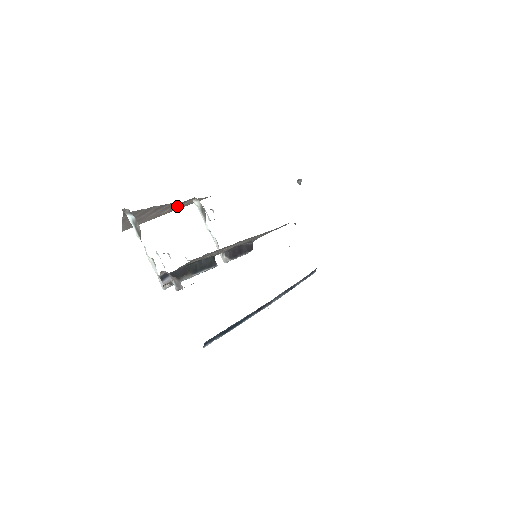
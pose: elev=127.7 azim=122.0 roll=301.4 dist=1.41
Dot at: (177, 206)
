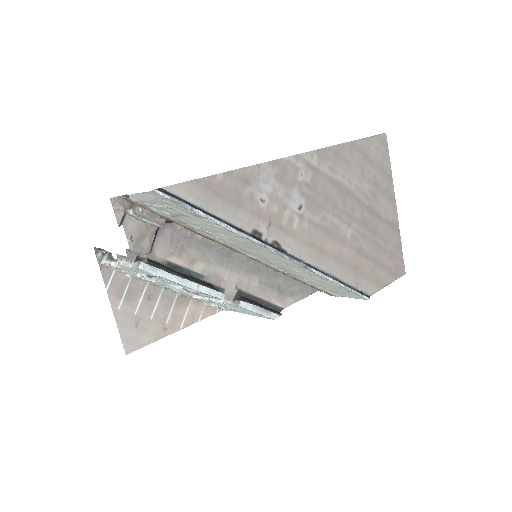
Dot at: (181, 312)
